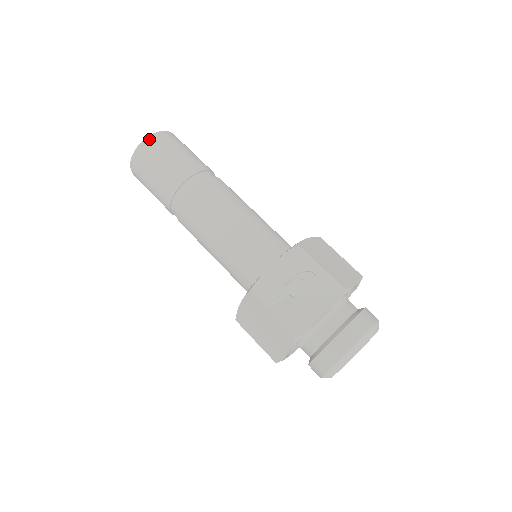
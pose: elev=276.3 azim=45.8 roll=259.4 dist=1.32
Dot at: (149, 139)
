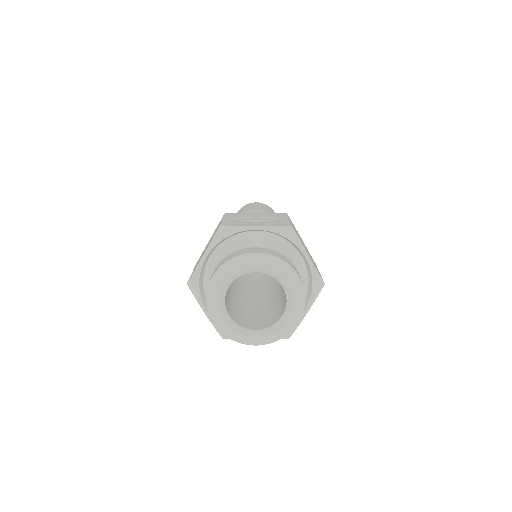
Dot at: (260, 203)
